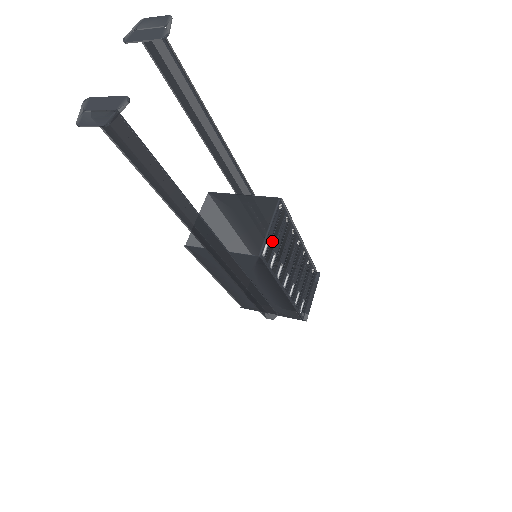
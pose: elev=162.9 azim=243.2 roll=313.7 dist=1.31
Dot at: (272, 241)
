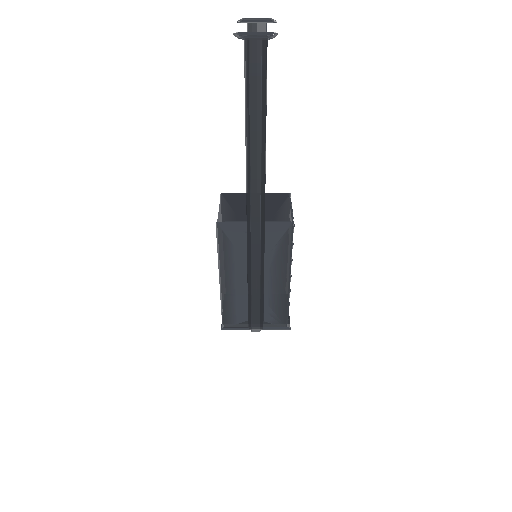
Dot at: occluded
